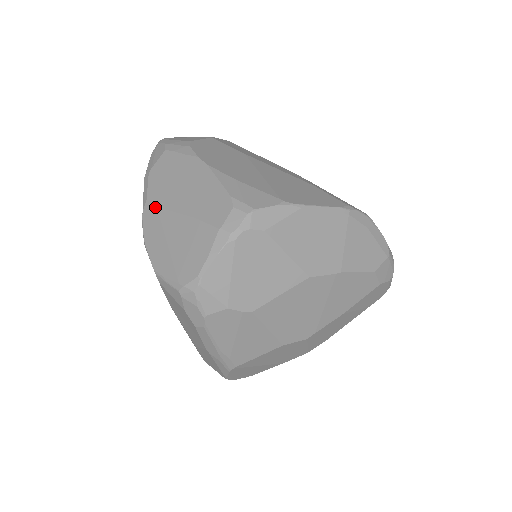
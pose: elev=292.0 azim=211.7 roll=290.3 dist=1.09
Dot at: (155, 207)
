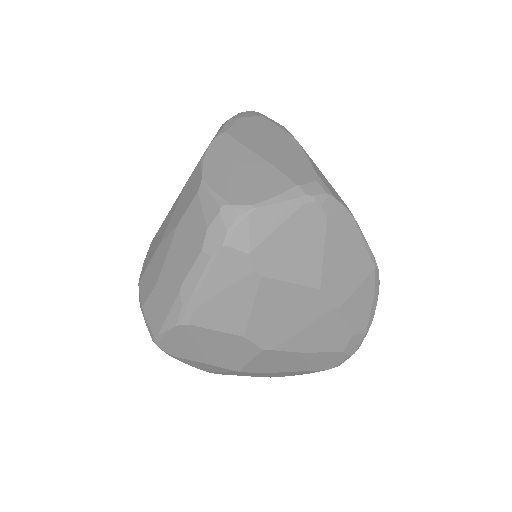
Dot at: (234, 139)
